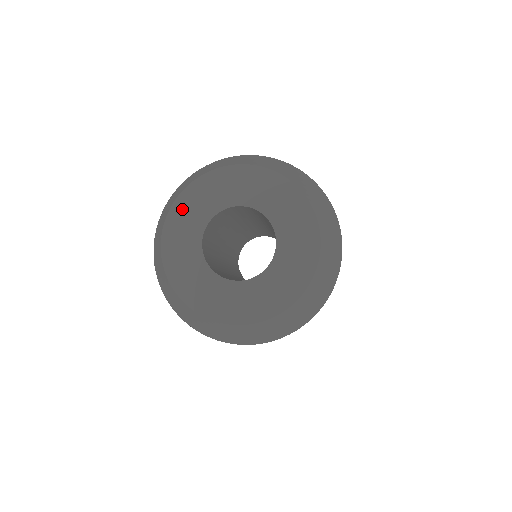
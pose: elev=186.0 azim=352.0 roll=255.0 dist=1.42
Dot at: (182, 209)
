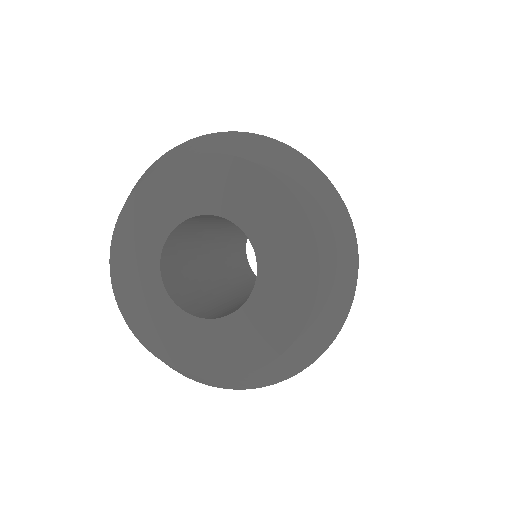
Dot at: (130, 302)
